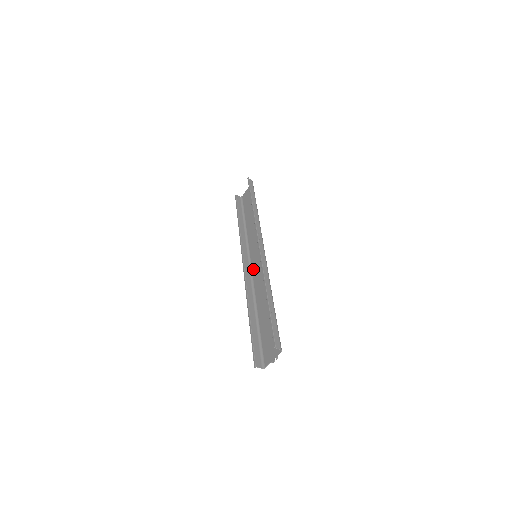
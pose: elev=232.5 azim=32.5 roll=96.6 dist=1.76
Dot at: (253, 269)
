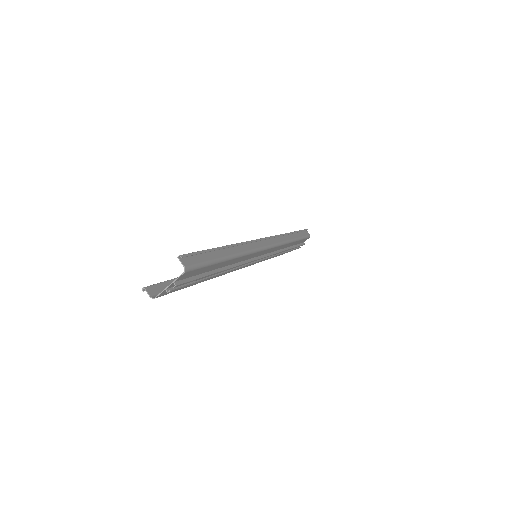
Dot at: occluded
